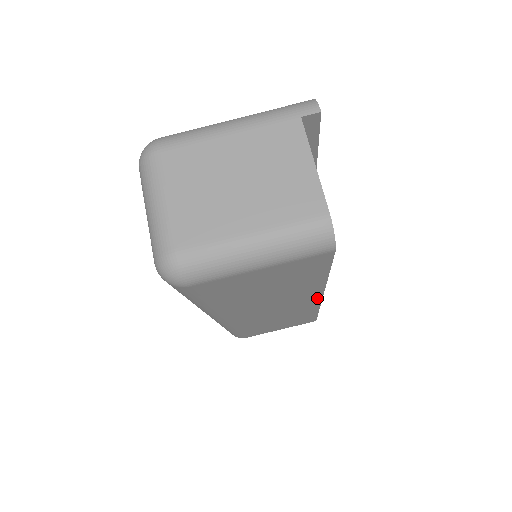
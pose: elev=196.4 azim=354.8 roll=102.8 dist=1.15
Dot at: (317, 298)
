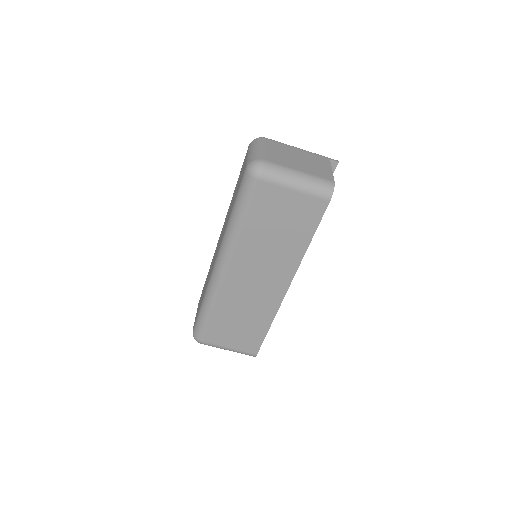
Dot at: (286, 285)
